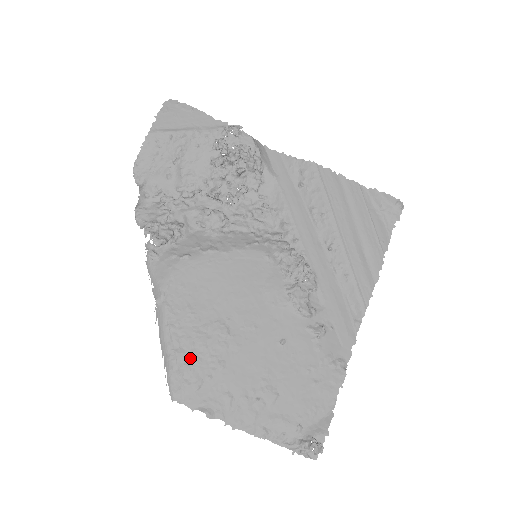
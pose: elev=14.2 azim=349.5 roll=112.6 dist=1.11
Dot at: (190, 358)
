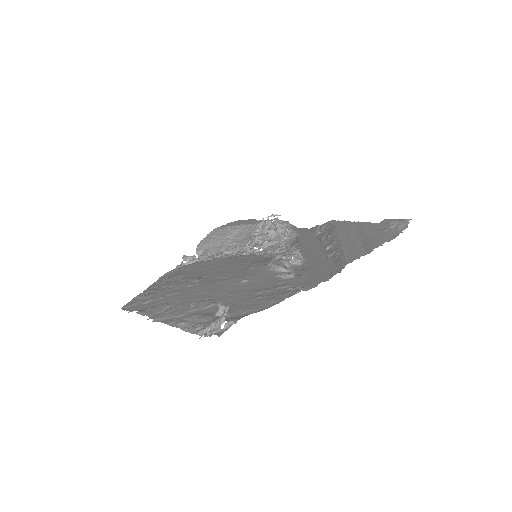
Dot at: (156, 291)
